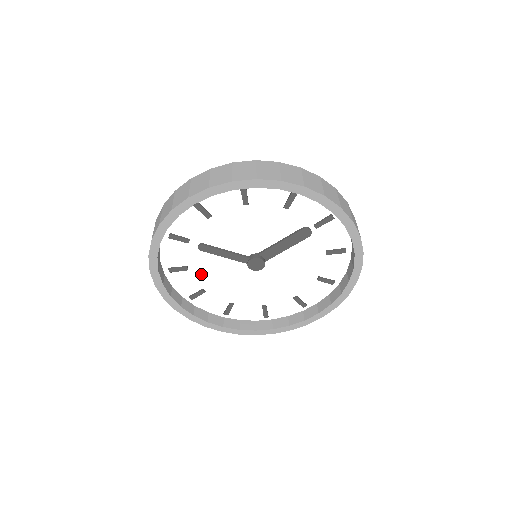
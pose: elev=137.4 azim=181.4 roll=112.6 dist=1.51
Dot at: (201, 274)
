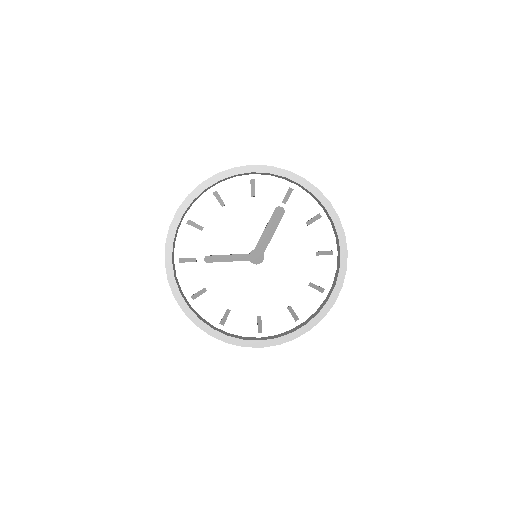
Dot at: (219, 292)
